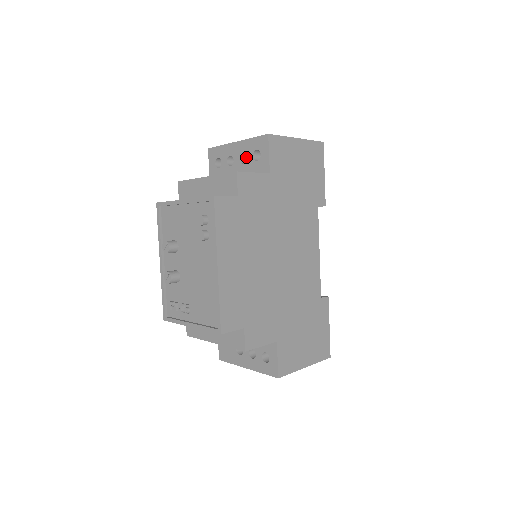
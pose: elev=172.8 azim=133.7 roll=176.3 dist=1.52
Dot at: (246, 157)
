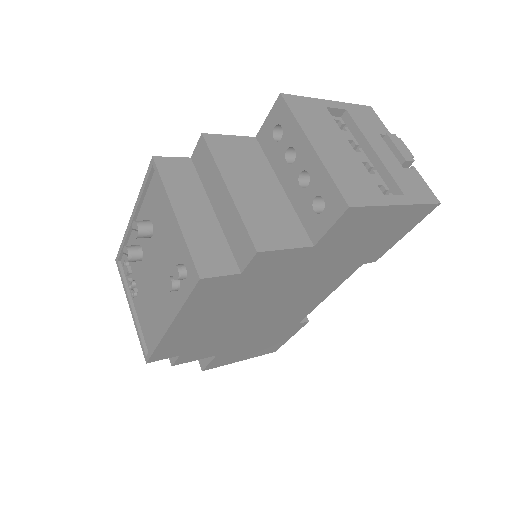
Dot at: occluded
